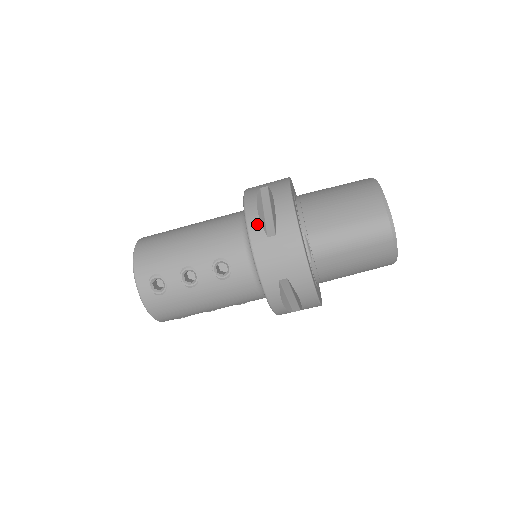
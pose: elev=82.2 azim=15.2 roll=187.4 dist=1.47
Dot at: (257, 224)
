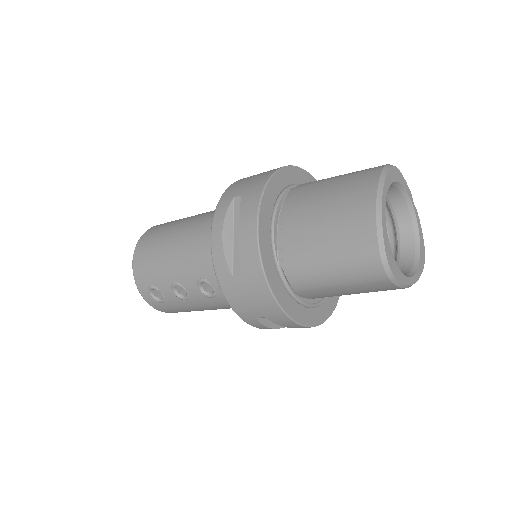
Dot at: (221, 259)
